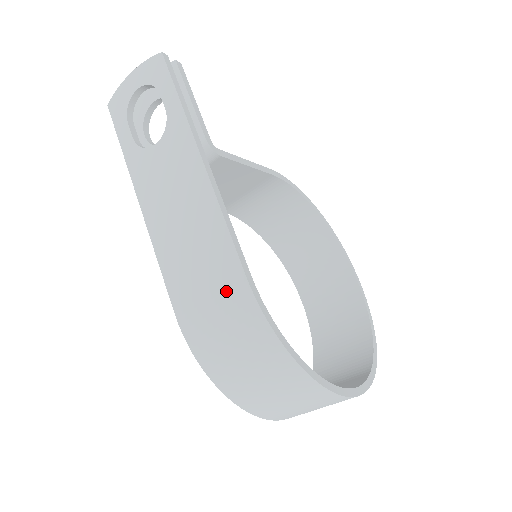
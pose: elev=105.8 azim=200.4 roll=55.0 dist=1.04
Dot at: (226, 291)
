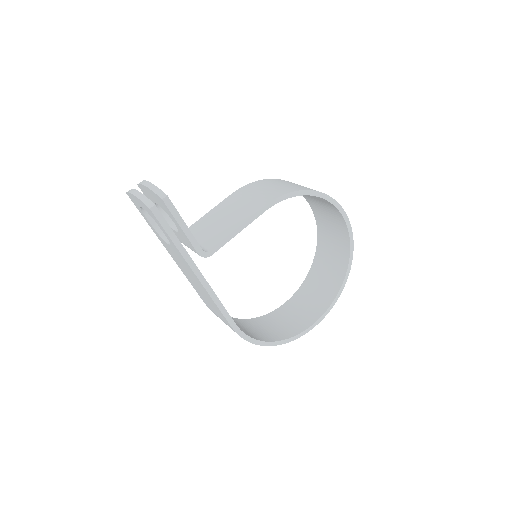
Dot at: occluded
